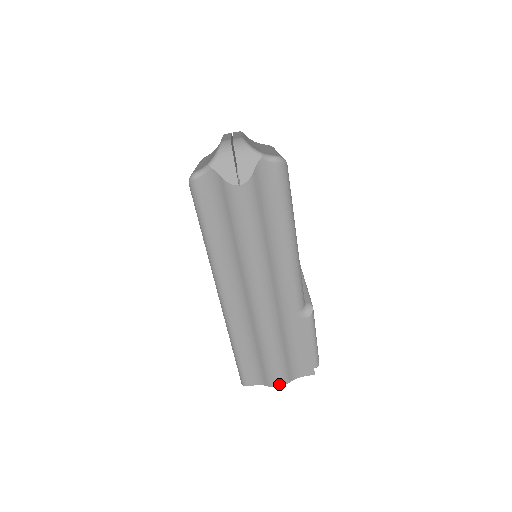
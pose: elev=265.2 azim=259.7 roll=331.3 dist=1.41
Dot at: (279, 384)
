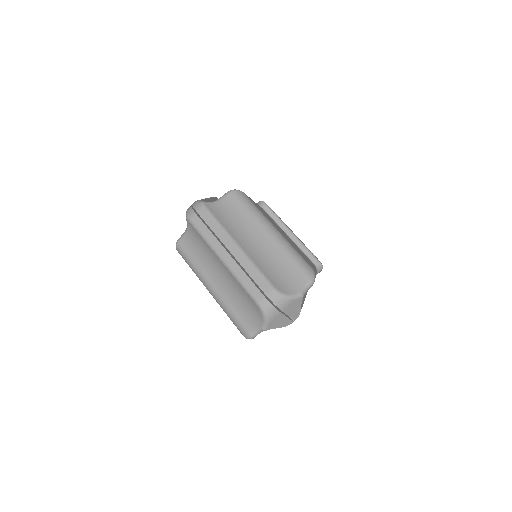
Dot at: occluded
